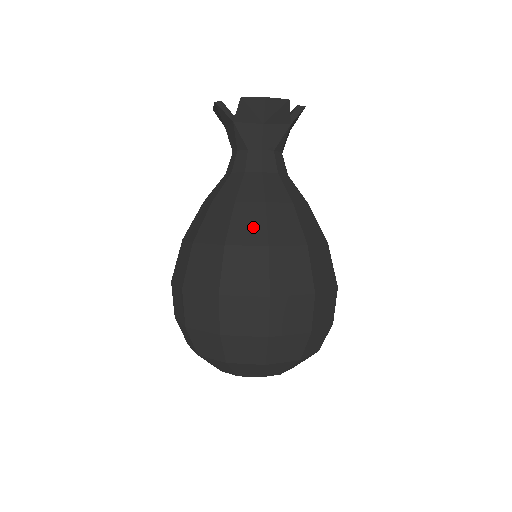
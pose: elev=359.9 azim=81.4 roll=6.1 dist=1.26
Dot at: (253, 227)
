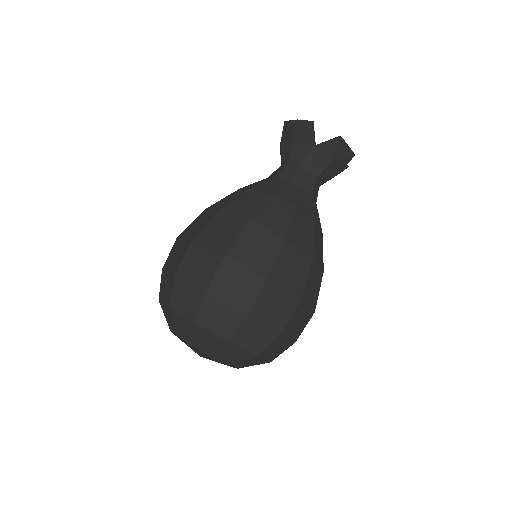
Dot at: (228, 200)
